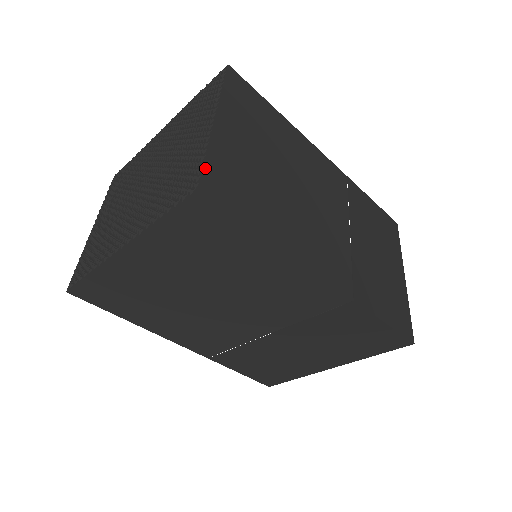
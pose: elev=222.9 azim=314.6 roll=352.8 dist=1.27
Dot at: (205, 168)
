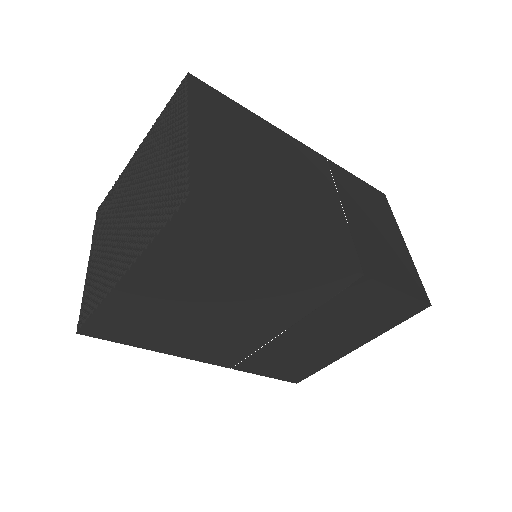
Dot at: (192, 175)
